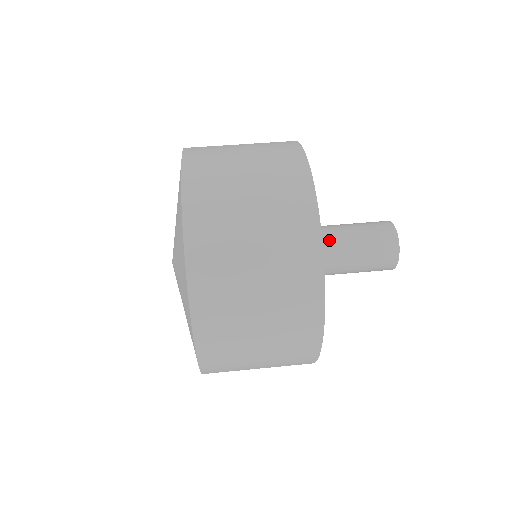
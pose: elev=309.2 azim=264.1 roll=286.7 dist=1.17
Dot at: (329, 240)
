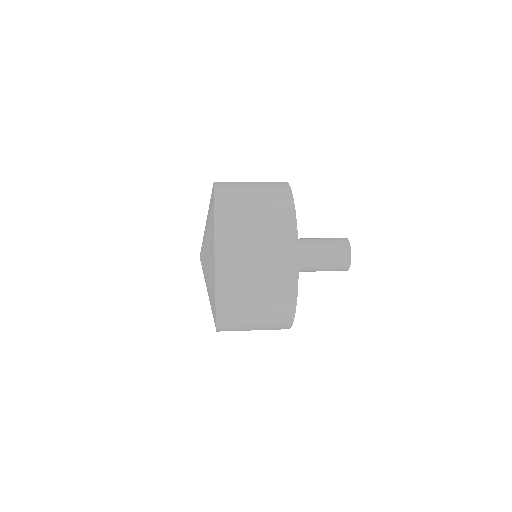
Dot at: (303, 239)
